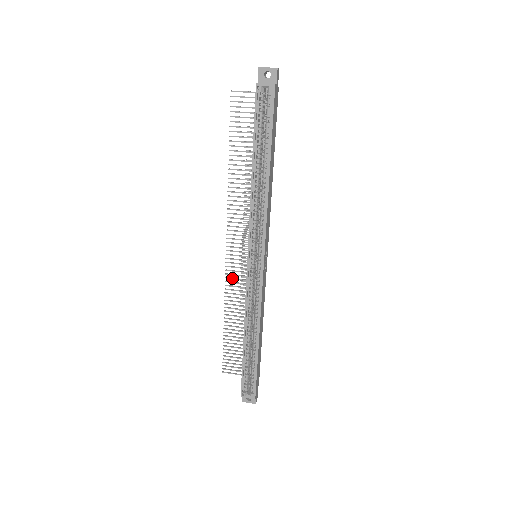
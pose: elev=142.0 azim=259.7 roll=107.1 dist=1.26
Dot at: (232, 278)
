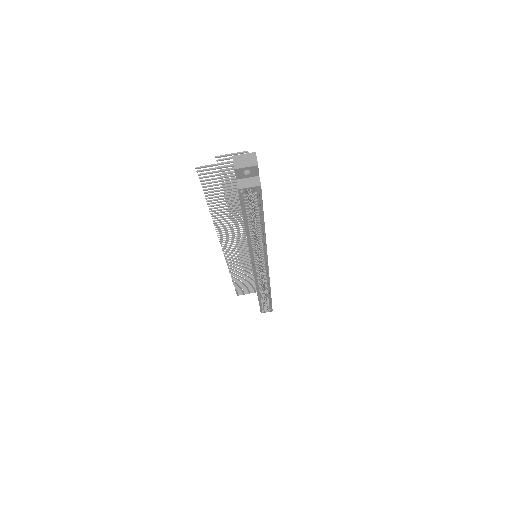
Dot at: (233, 262)
